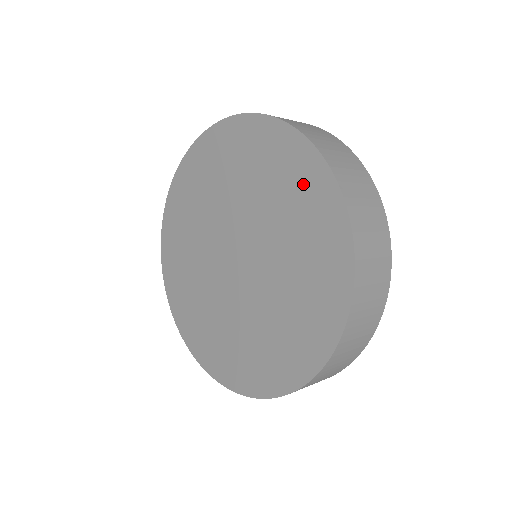
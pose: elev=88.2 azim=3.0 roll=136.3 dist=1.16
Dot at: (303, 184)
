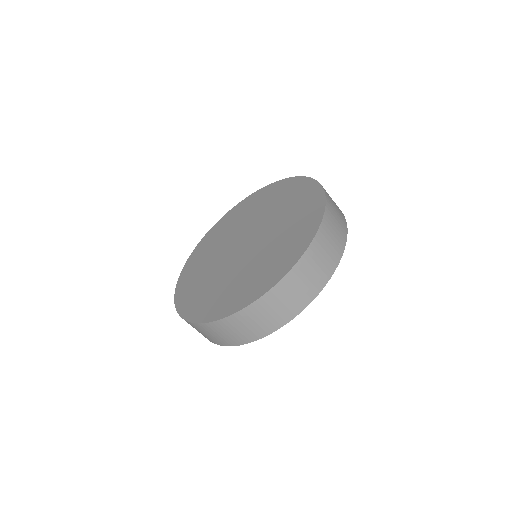
Dot at: (304, 223)
